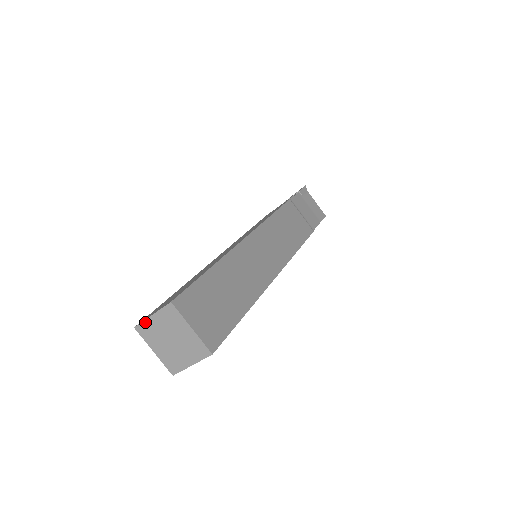
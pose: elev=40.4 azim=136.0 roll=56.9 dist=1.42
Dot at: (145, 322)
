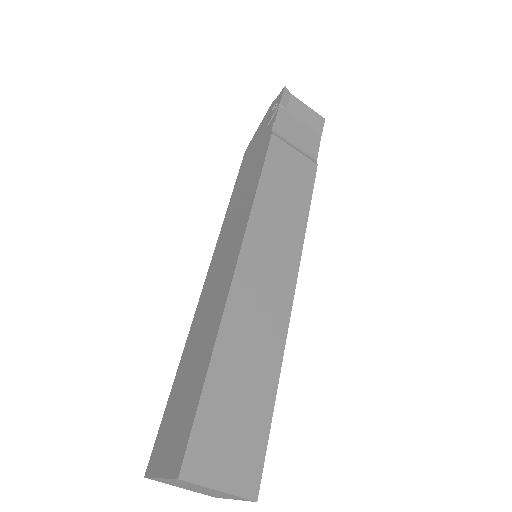
Dot at: (155, 478)
